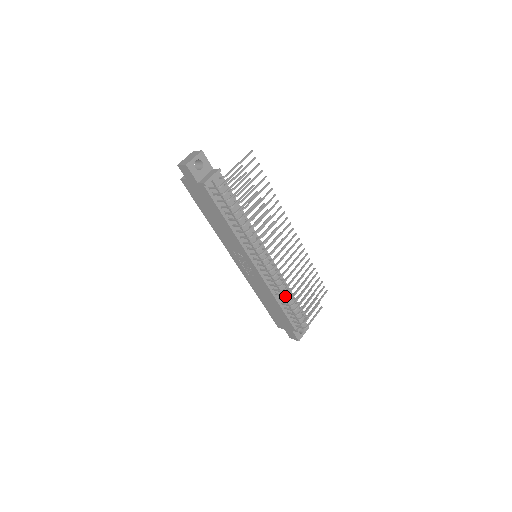
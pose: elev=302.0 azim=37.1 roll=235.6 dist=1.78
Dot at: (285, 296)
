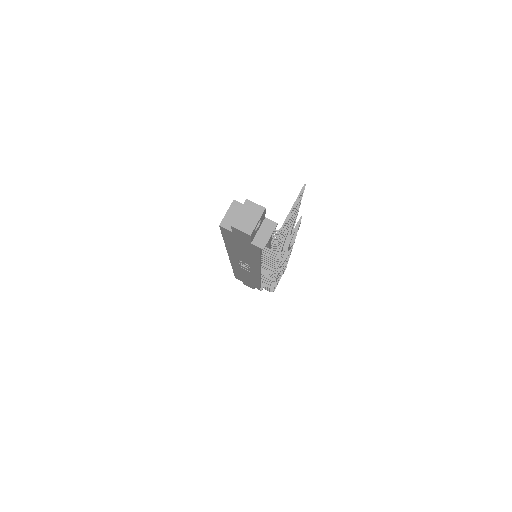
Dot at: occluded
